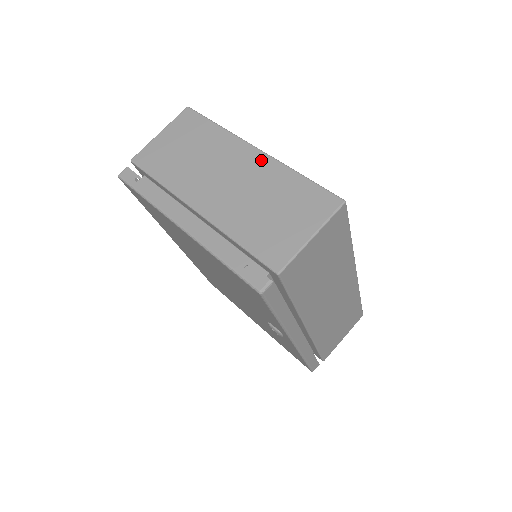
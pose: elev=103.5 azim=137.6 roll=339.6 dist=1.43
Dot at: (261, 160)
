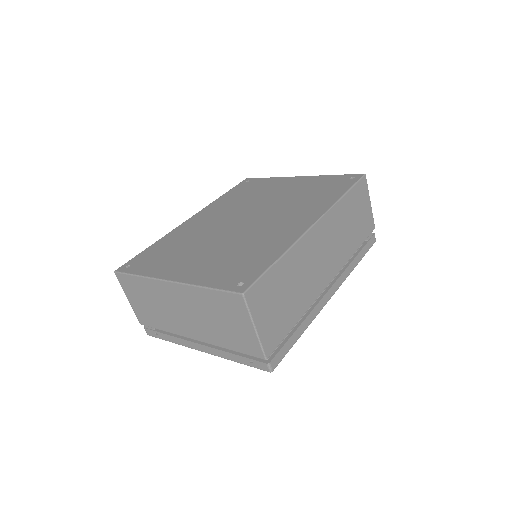
Dot at: (180, 290)
